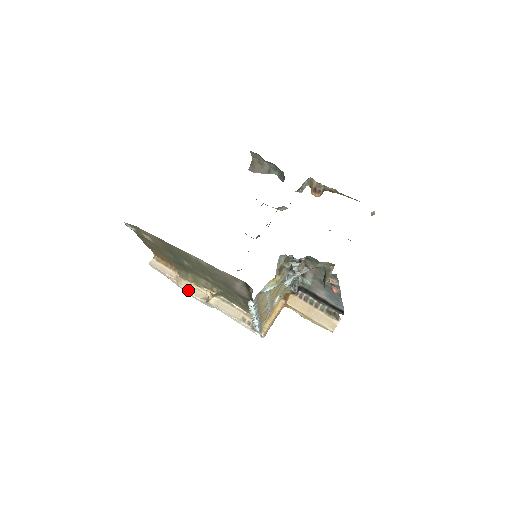
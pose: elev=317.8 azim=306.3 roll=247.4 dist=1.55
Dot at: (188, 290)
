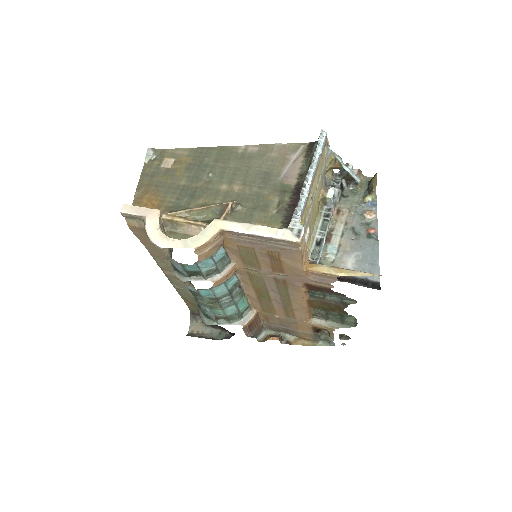
Dot at: occluded
